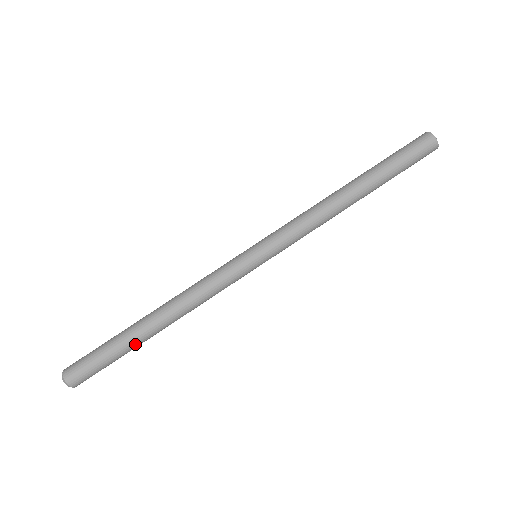
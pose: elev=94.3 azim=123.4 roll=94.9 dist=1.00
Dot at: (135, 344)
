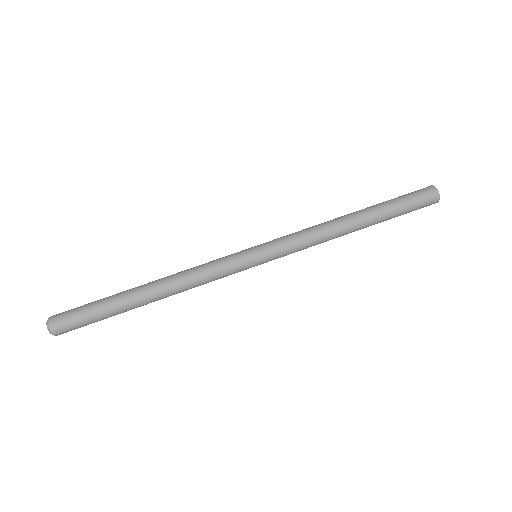
Dot at: (121, 299)
